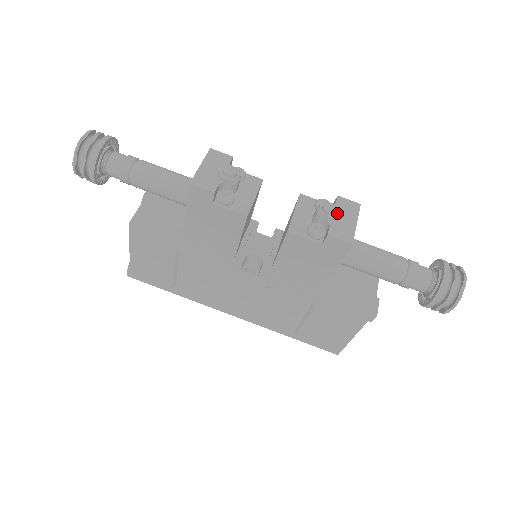
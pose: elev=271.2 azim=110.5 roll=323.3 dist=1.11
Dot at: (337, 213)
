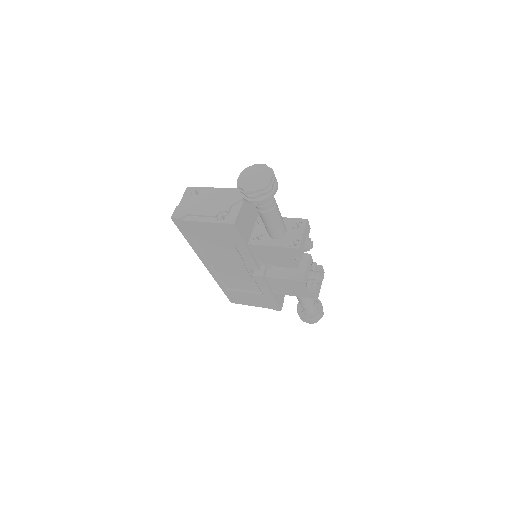
Dot at: occluded
